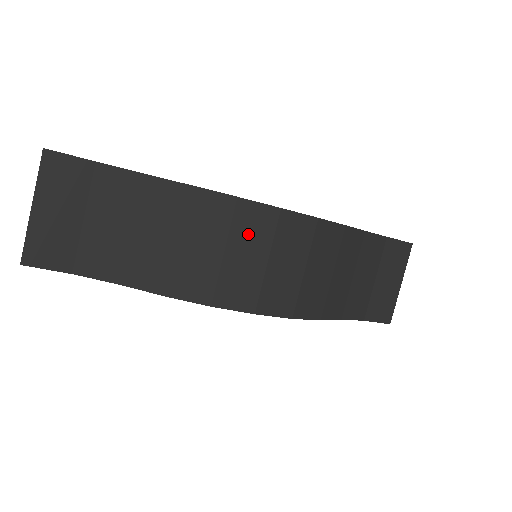
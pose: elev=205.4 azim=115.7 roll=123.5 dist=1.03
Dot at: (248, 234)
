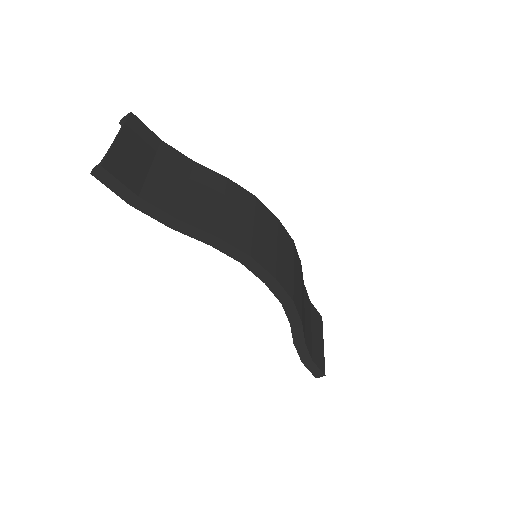
Dot at: (264, 222)
